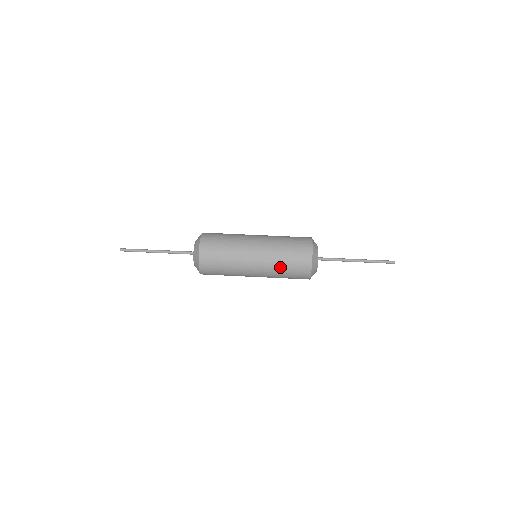
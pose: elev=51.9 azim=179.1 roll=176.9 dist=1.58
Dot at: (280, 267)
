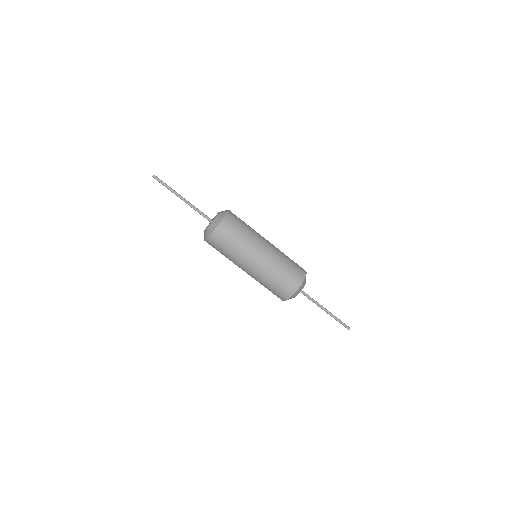
Dot at: (273, 276)
